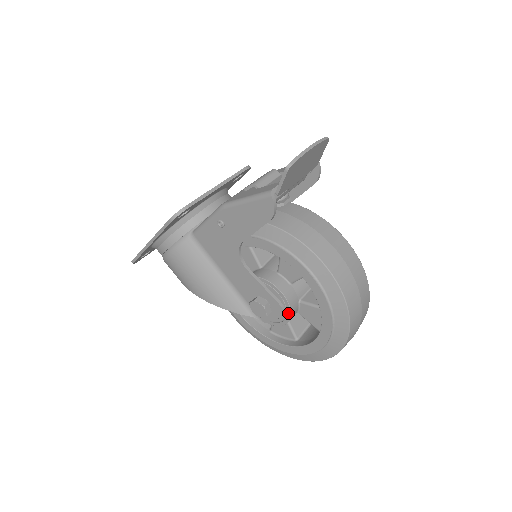
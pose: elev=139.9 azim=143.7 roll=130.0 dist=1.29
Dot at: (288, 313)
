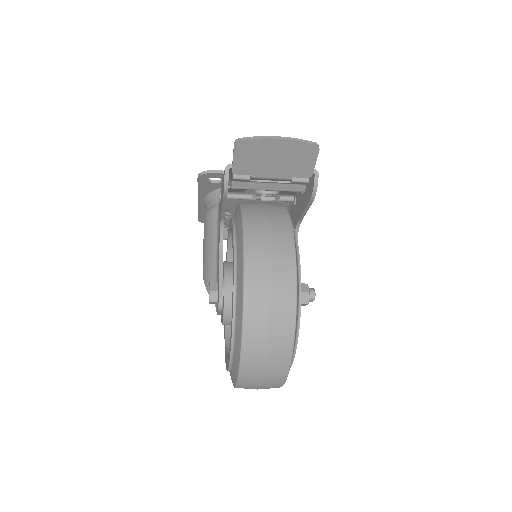
Dot at: (223, 311)
